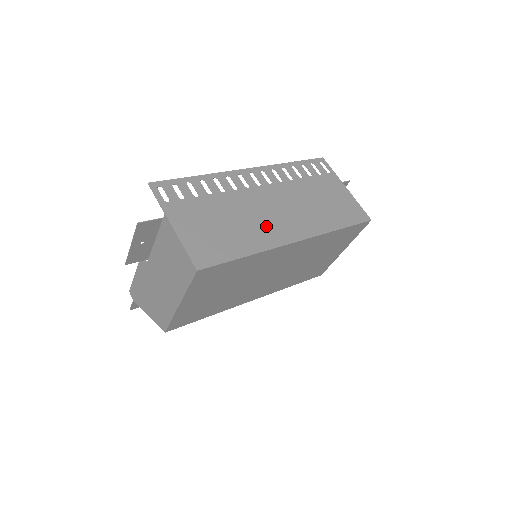
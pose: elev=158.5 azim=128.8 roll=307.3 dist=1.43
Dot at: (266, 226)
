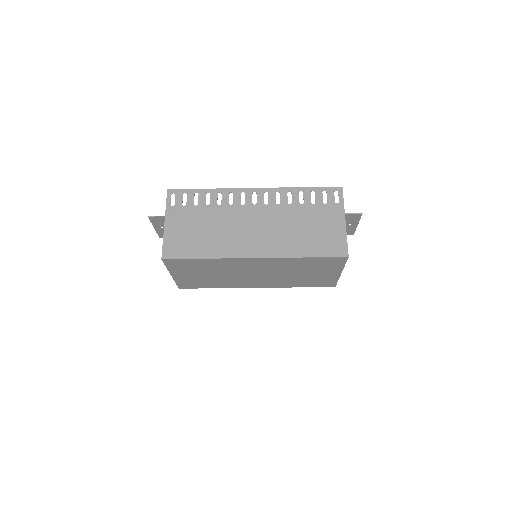
Dot at: (236, 239)
